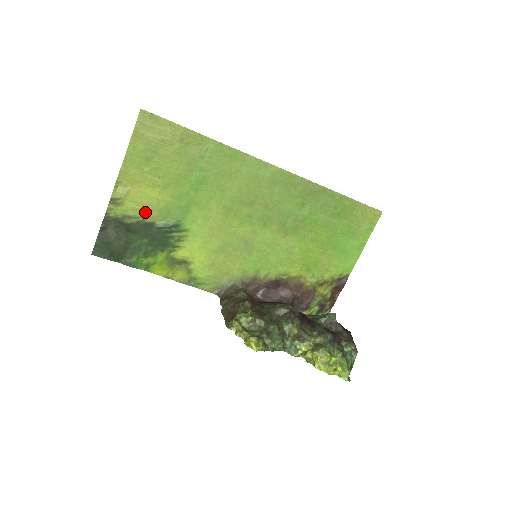
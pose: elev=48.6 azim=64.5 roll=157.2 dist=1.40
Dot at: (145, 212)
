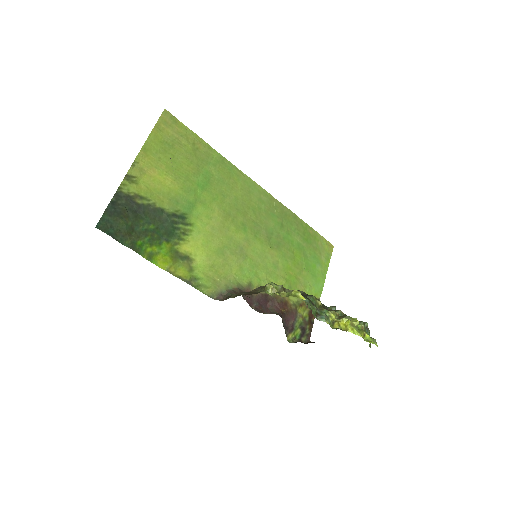
Dot at: (156, 197)
